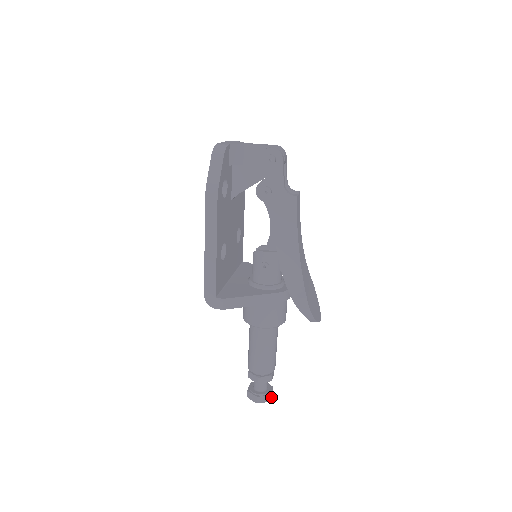
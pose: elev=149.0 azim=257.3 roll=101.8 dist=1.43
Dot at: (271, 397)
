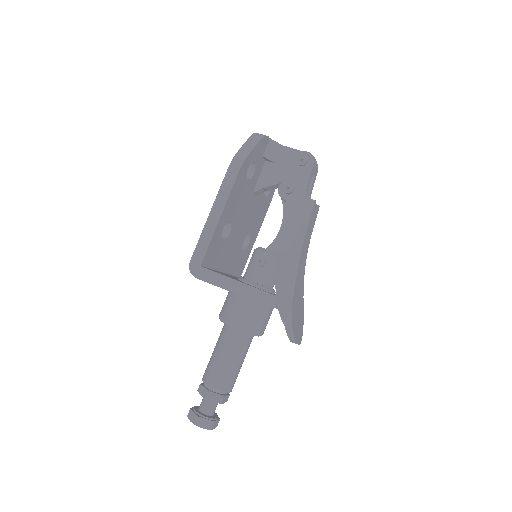
Dot at: (213, 428)
